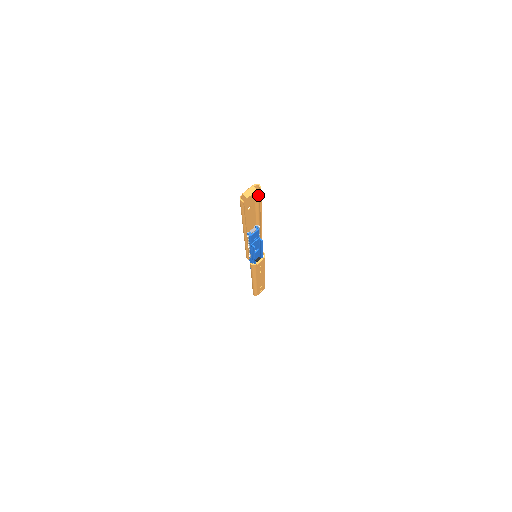
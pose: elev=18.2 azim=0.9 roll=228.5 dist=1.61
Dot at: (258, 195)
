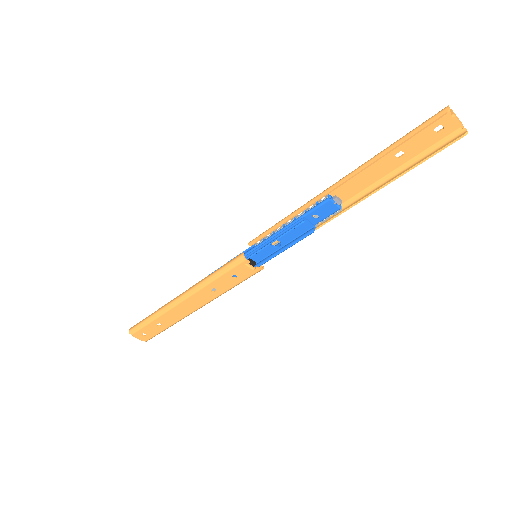
Dot at: (435, 149)
